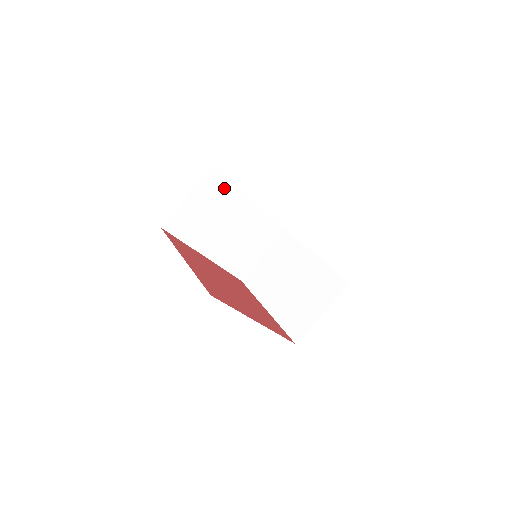
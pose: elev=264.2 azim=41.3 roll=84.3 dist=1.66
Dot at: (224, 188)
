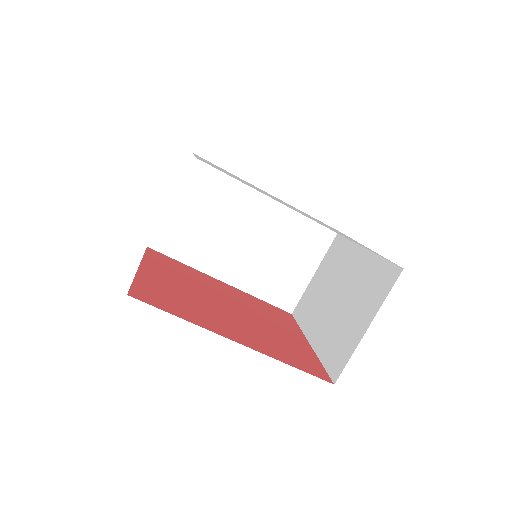
Dot at: (218, 183)
